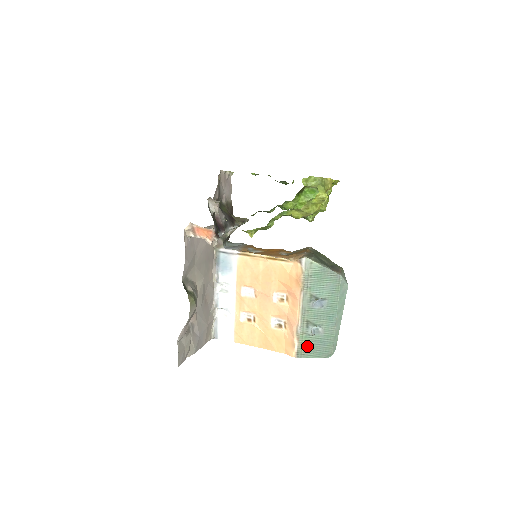
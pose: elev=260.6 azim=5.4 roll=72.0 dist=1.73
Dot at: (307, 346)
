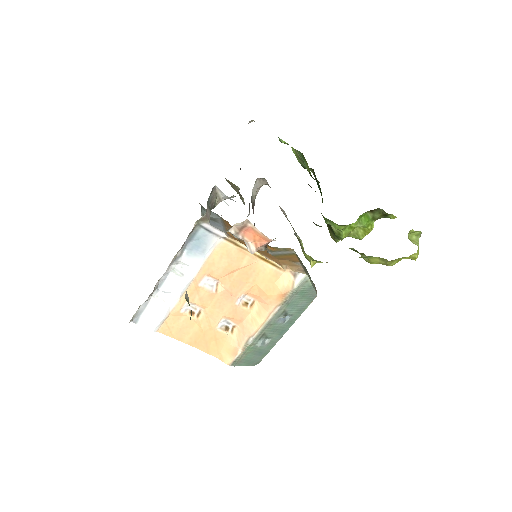
Dot at: (247, 356)
